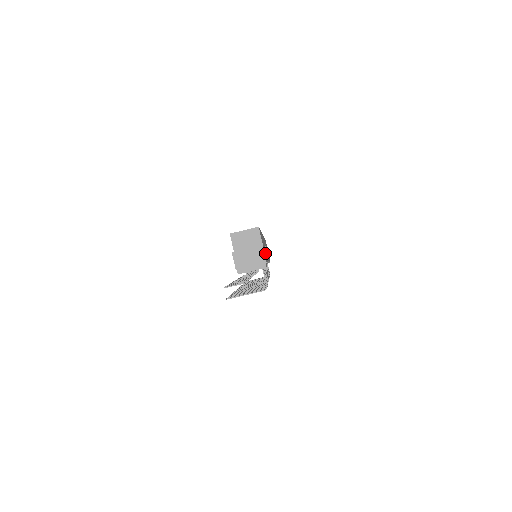
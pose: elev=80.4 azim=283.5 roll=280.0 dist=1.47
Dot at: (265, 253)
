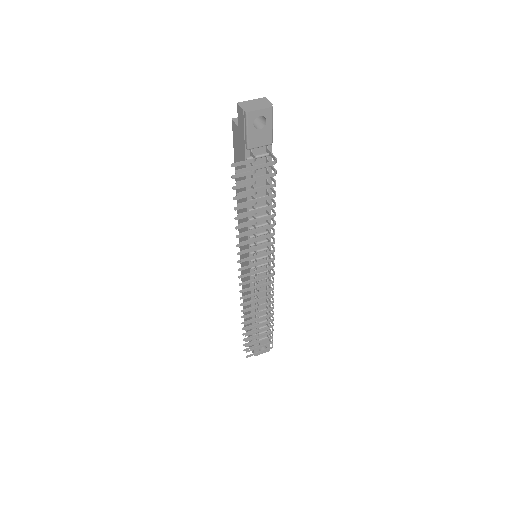
Dot at: occluded
